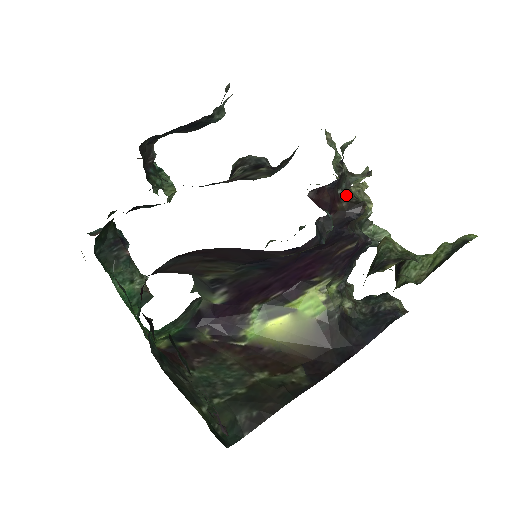
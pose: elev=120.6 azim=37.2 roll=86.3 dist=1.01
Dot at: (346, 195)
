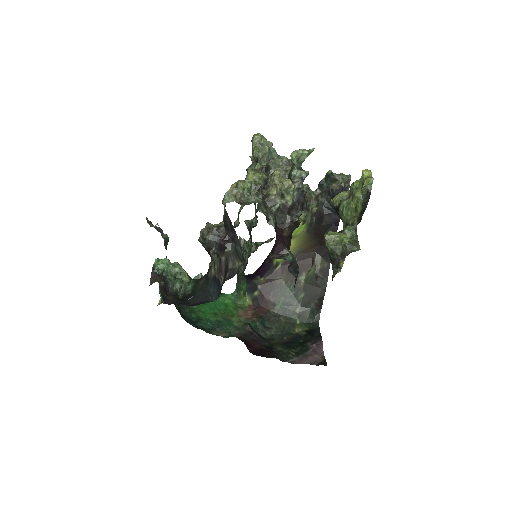
Dot at: (283, 222)
